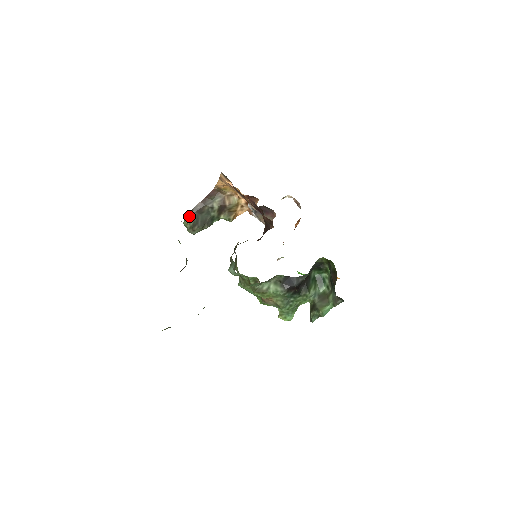
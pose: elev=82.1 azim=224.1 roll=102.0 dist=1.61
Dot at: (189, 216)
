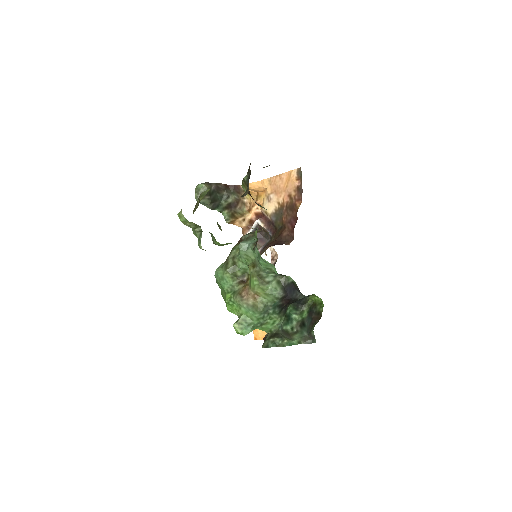
Dot at: (209, 184)
